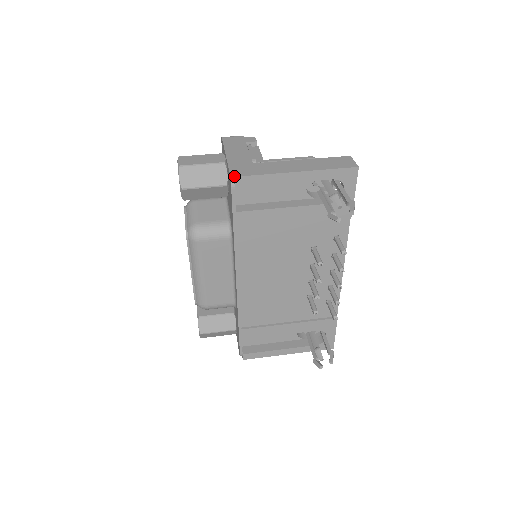
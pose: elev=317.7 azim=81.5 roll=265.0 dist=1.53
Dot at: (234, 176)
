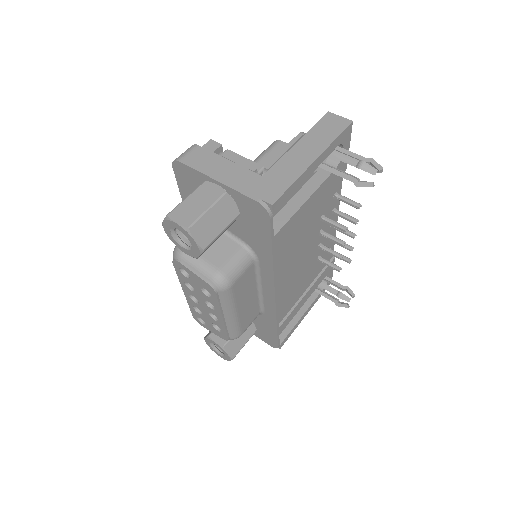
Dot at: (271, 204)
